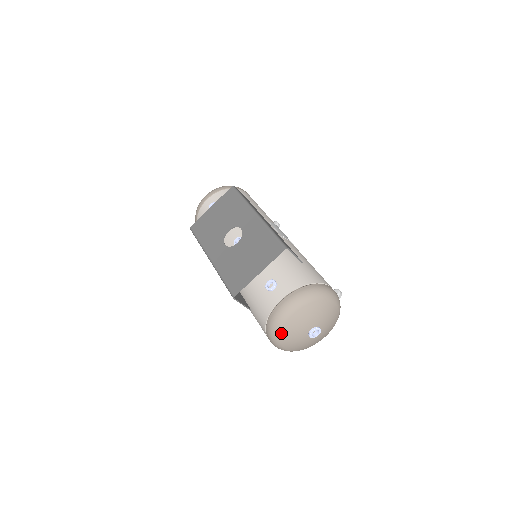
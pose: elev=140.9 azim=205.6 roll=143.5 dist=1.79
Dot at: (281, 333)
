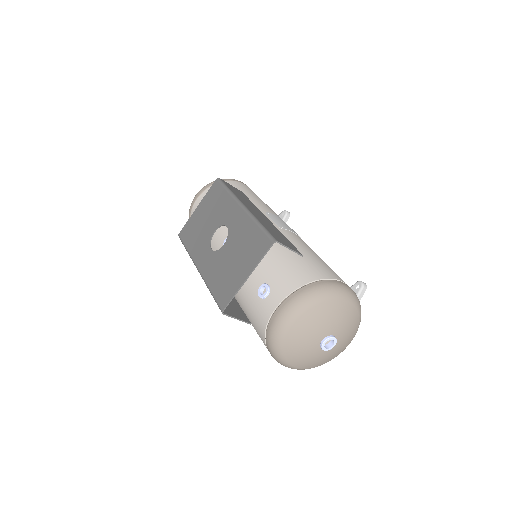
Dot at: (284, 350)
